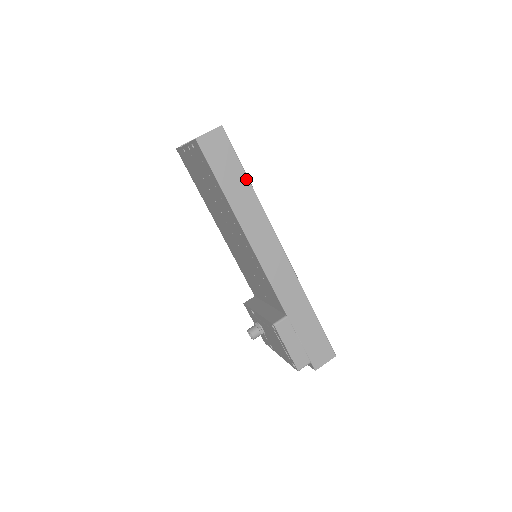
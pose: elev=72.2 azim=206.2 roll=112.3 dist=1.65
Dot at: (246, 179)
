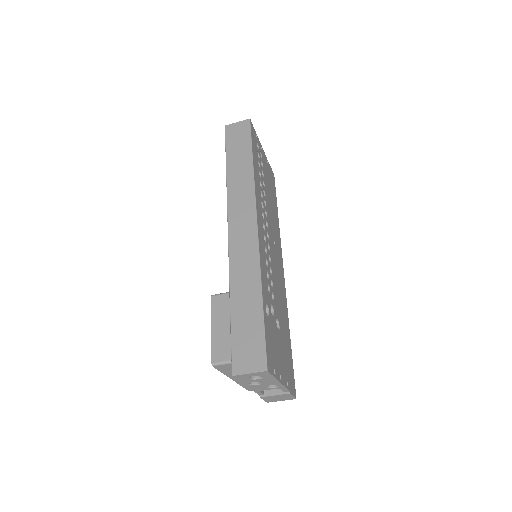
Dot at: (250, 158)
